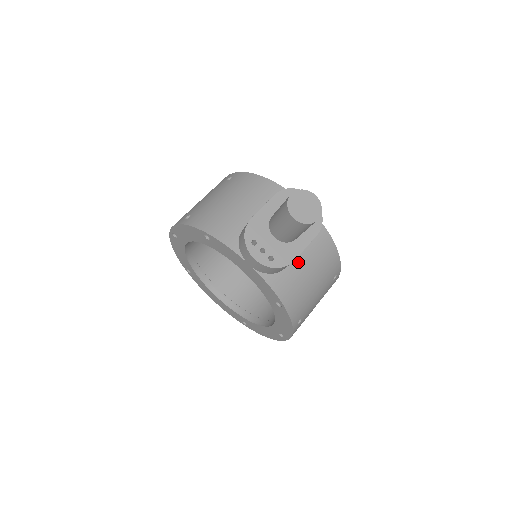
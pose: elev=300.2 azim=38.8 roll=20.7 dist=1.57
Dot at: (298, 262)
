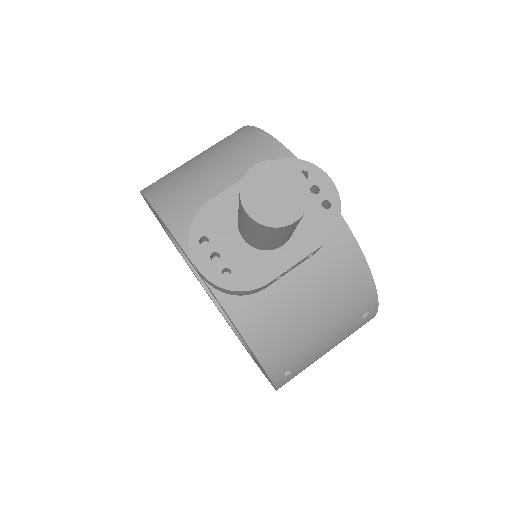
Dot at: (289, 284)
